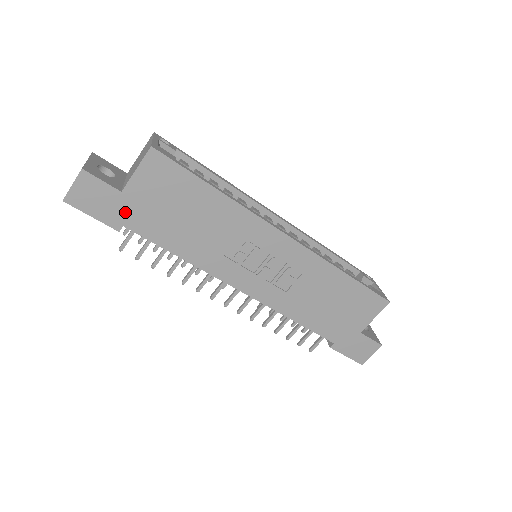
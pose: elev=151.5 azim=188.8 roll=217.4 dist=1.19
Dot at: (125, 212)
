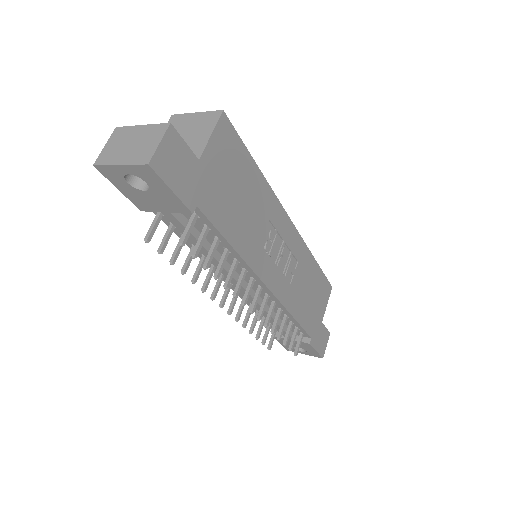
Dot at: (199, 187)
